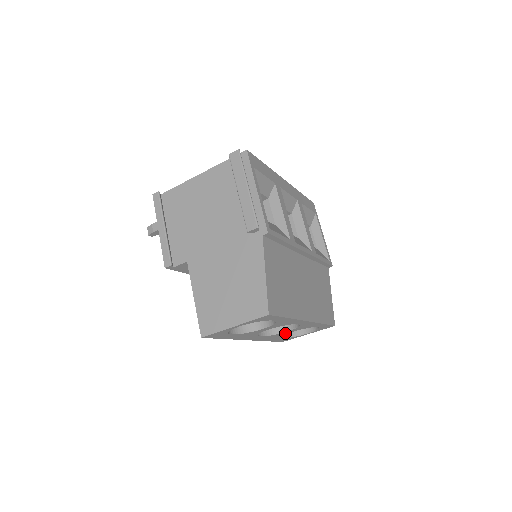
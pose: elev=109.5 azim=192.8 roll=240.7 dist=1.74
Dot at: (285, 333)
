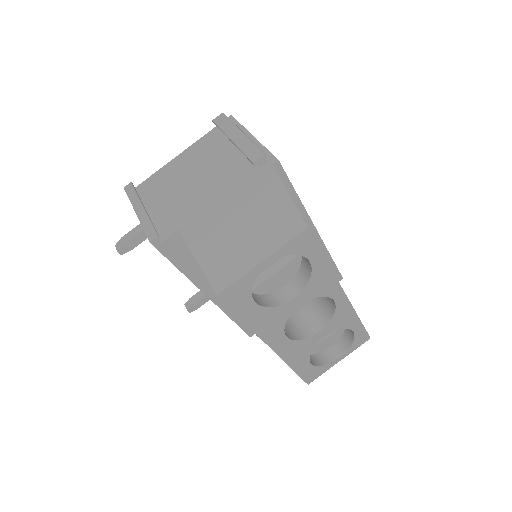
Dot at: (315, 340)
